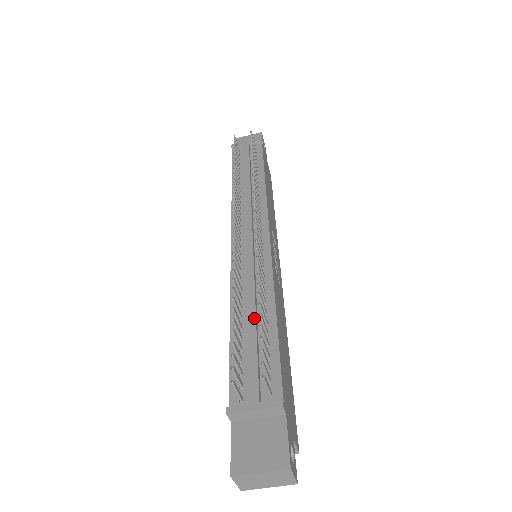
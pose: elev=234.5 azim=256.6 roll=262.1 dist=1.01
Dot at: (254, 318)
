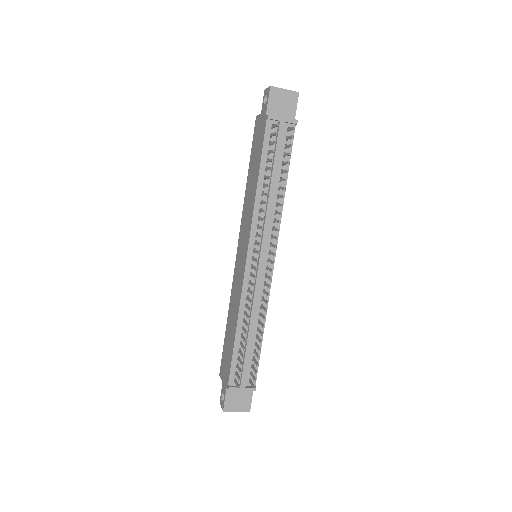
Dot at: (252, 337)
